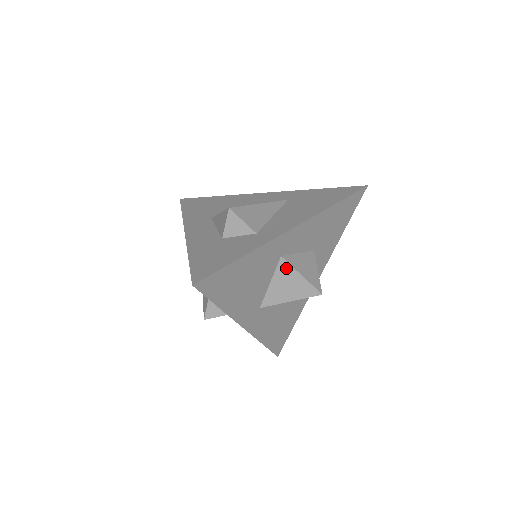
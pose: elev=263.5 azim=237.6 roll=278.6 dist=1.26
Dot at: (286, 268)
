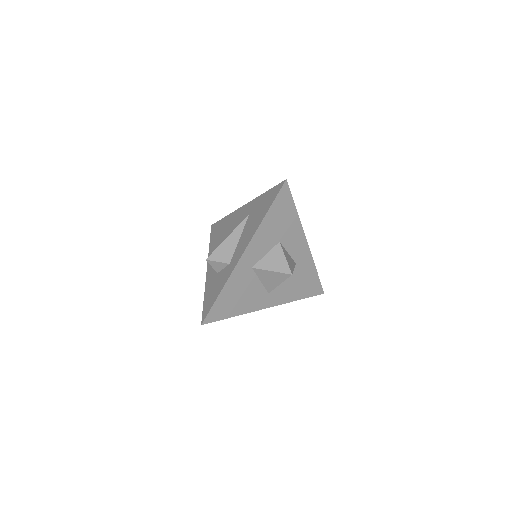
Dot at: (260, 271)
